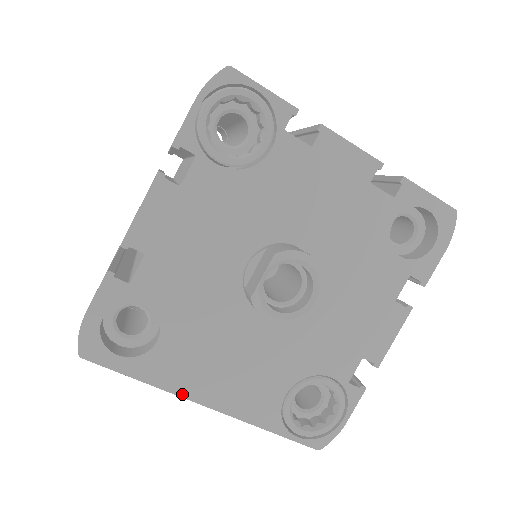
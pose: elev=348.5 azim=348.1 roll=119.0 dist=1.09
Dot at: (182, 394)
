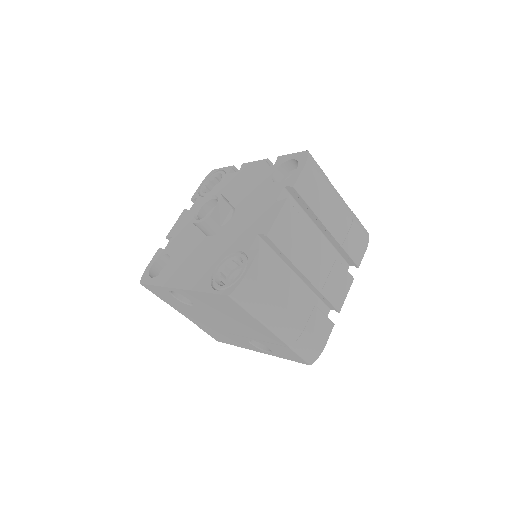
Dot at: (169, 286)
